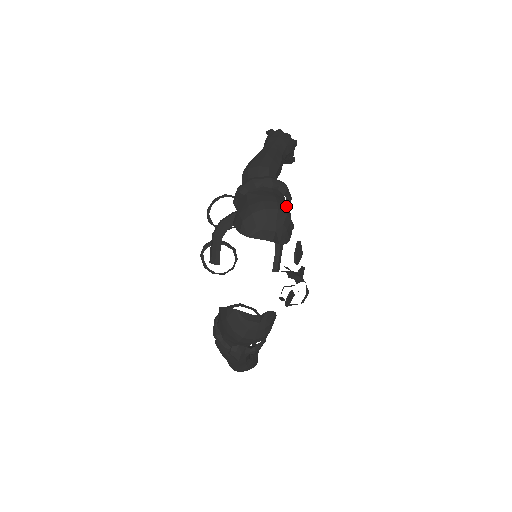
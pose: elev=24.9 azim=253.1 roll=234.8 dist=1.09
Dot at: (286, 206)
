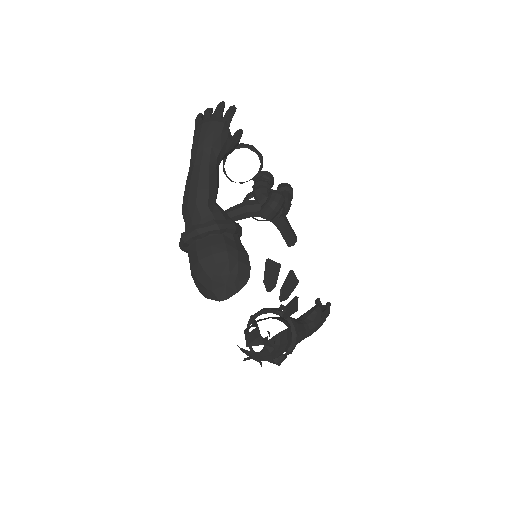
Dot at: (225, 250)
